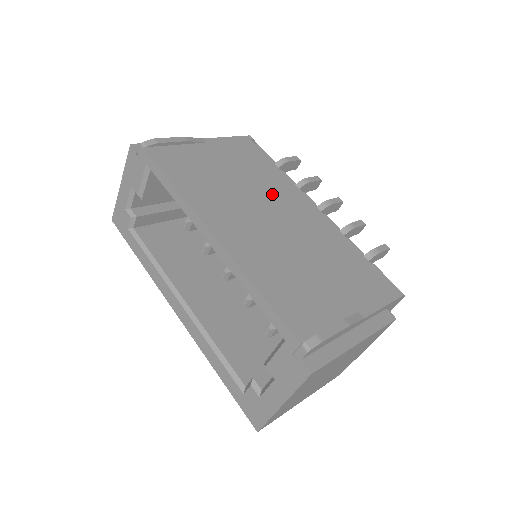
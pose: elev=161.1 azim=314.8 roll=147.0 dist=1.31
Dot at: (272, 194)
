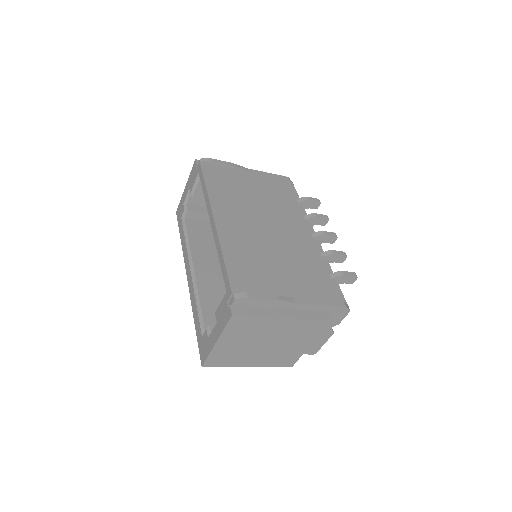
Dot at: (278, 213)
